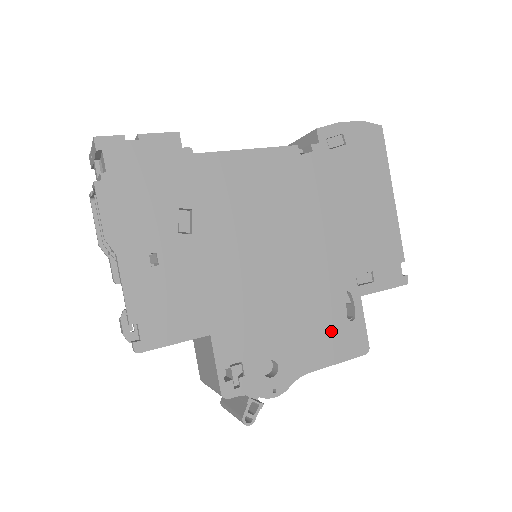
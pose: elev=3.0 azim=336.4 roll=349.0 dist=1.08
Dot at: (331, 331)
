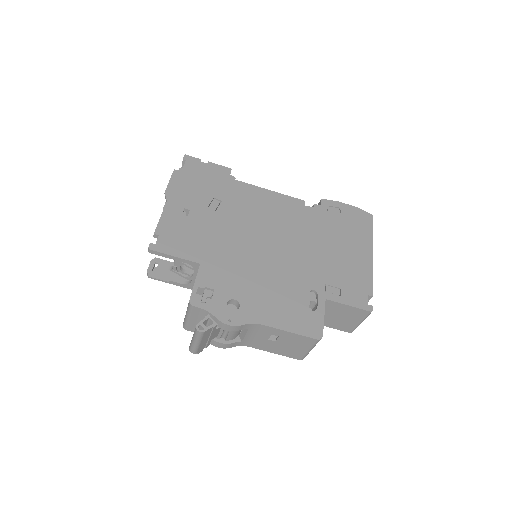
Dot at: (292, 308)
